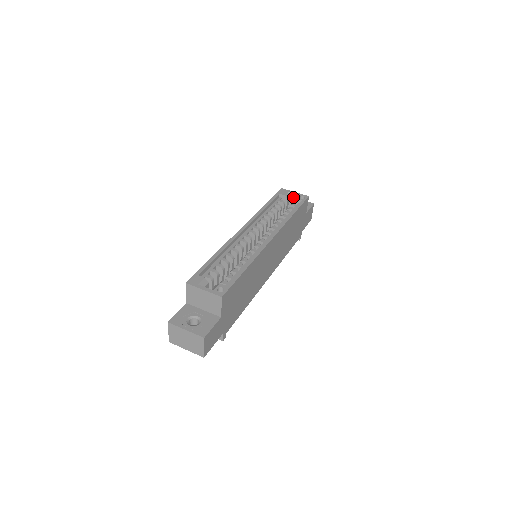
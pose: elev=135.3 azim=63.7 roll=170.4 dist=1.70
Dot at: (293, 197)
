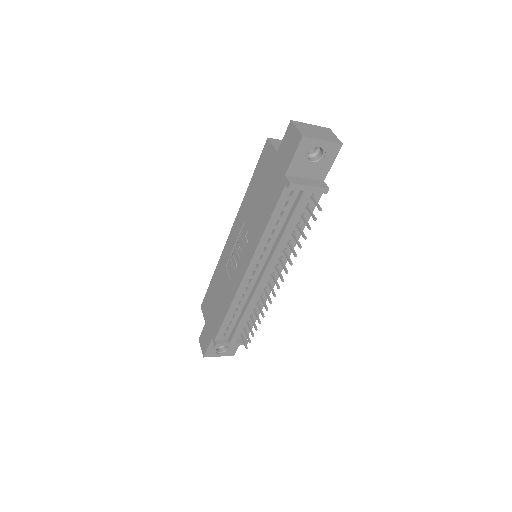
Dot at: occluded
